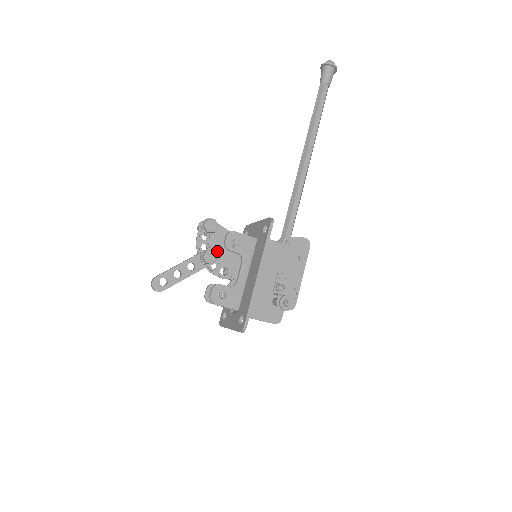
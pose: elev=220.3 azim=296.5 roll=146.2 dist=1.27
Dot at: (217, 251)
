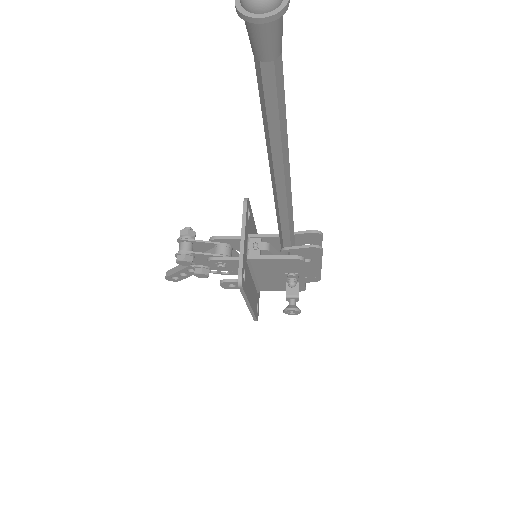
Dot at: (207, 265)
